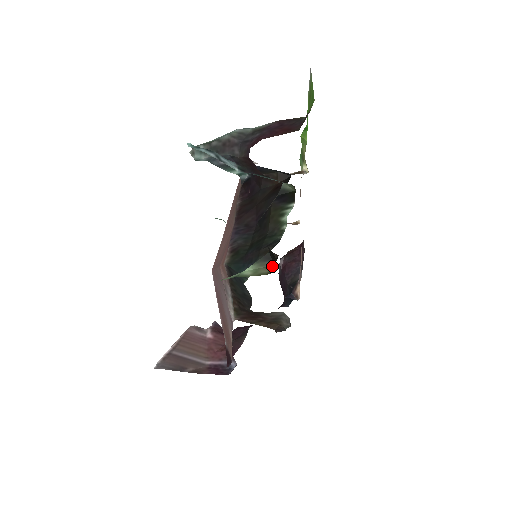
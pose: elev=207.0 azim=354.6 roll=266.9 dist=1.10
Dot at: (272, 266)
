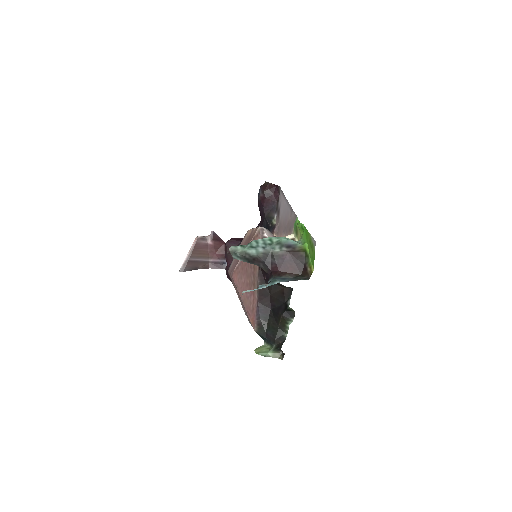
Dot at: (281, 353)
